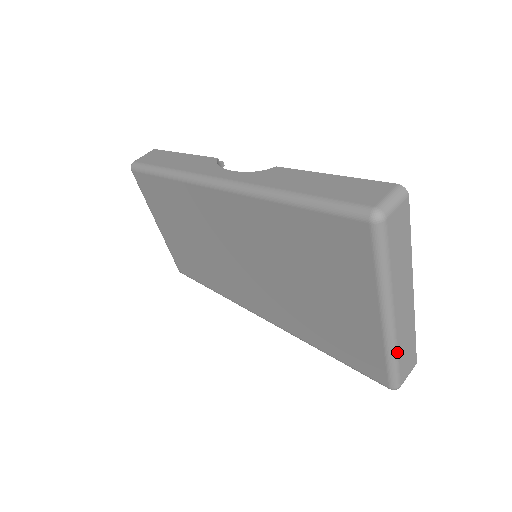
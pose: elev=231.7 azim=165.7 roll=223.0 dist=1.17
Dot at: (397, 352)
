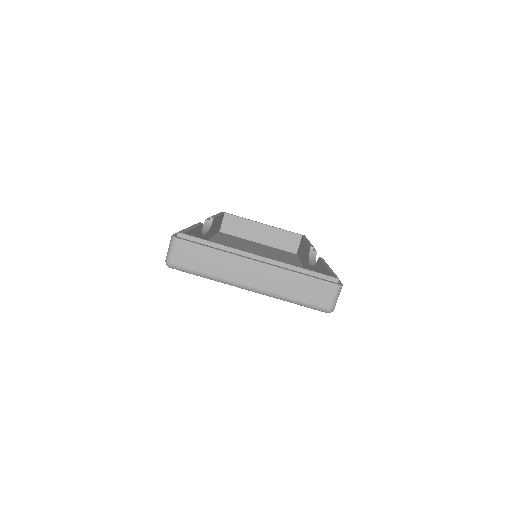
Dot at: (288, 297)
